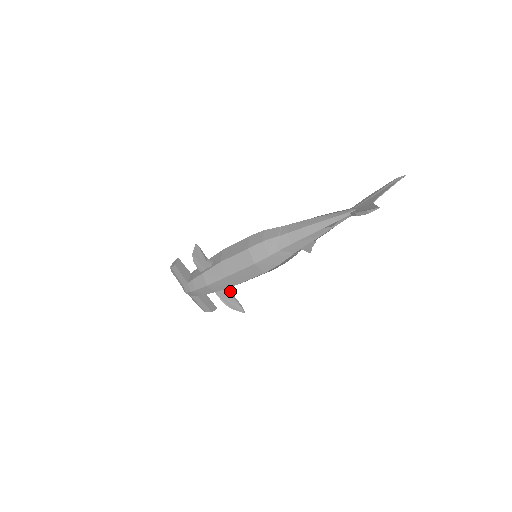
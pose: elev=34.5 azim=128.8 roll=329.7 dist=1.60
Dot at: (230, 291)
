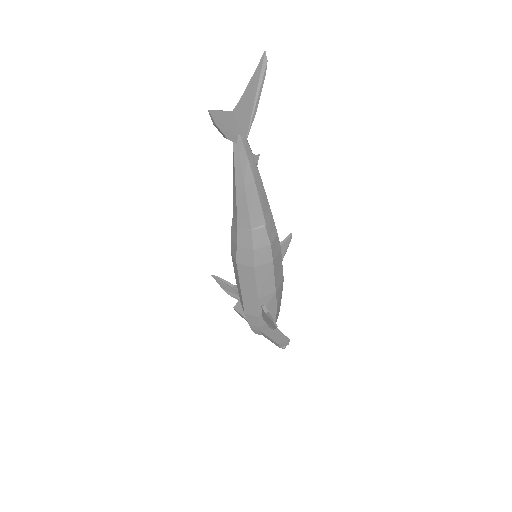
Dot at: (263, 309)
